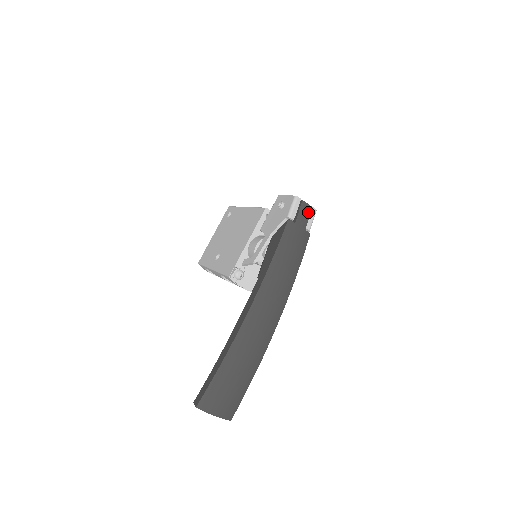
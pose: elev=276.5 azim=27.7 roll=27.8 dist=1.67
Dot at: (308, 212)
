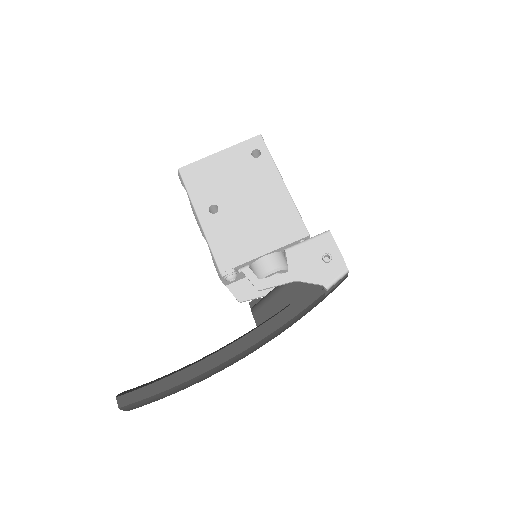
Dot at: occluded
